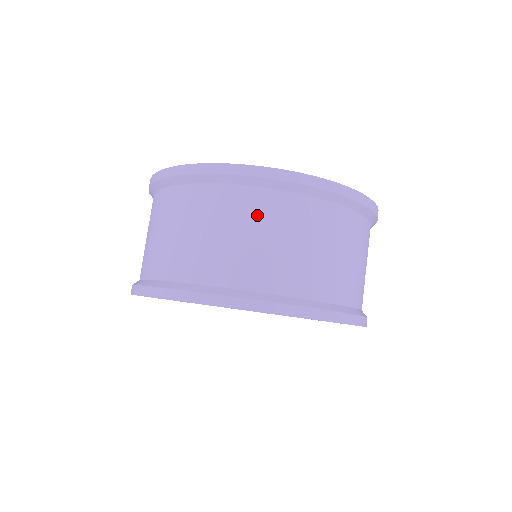
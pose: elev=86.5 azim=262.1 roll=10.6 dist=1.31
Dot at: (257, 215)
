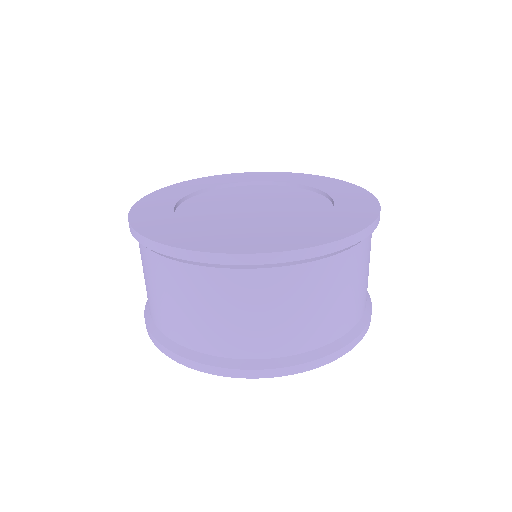
Dot at: (253, 296)
